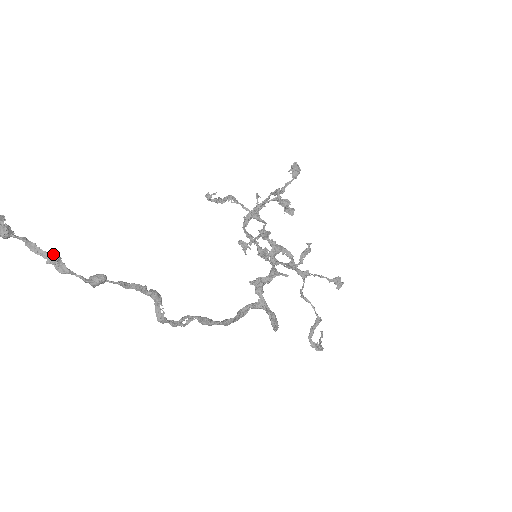
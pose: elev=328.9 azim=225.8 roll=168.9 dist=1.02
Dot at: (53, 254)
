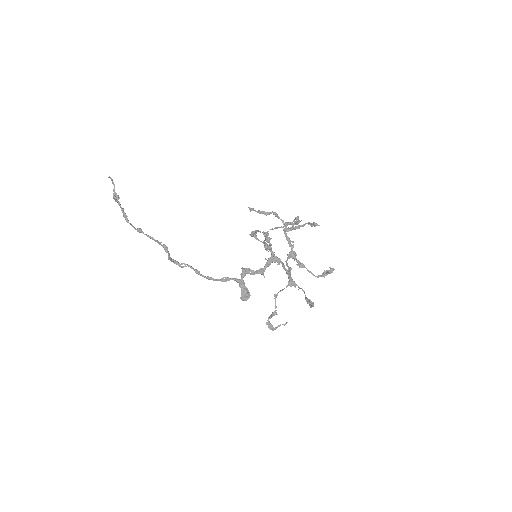
Dot at: occluded
